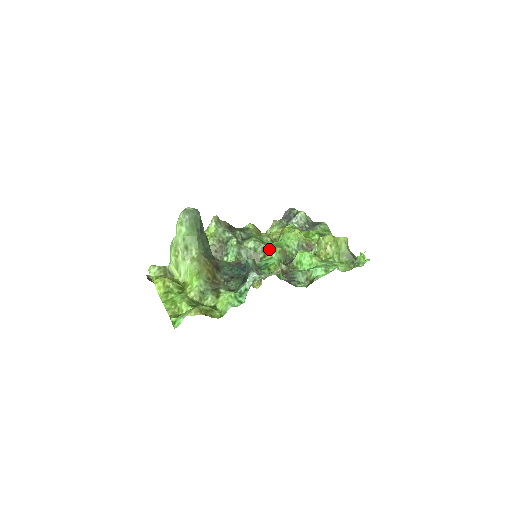
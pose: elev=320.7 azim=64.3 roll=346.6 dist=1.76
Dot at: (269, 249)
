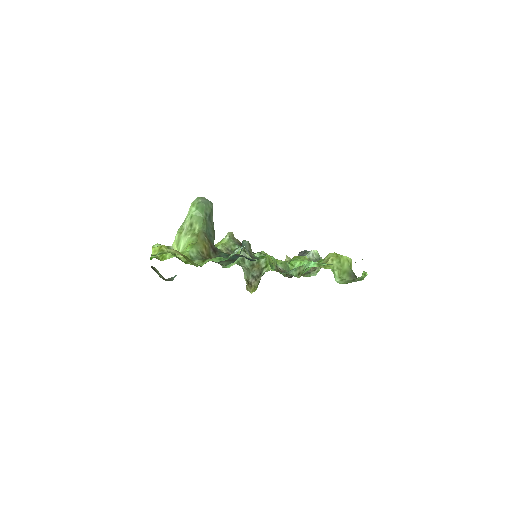
Dot at: occluded
